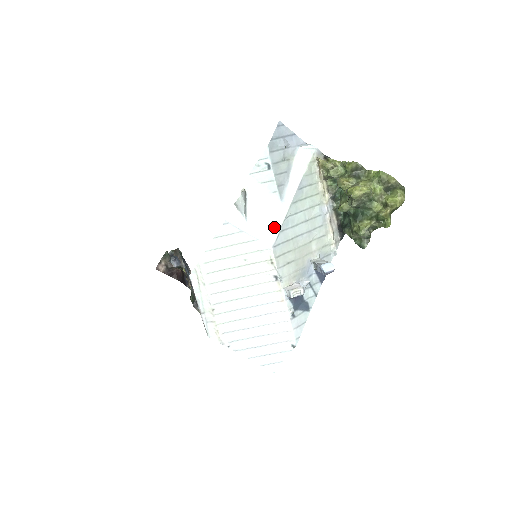
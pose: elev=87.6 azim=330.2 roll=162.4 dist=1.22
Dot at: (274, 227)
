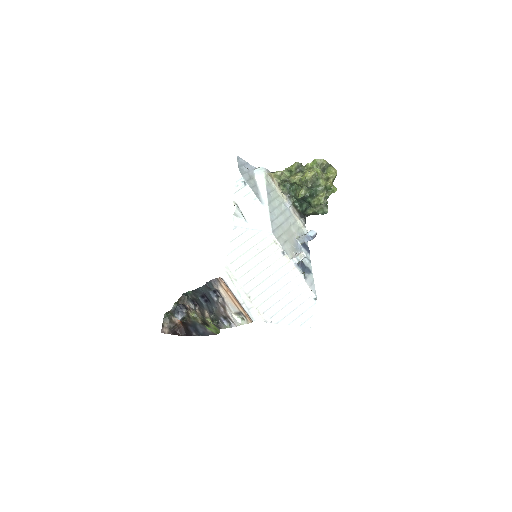
Dot at: (266, 220)
